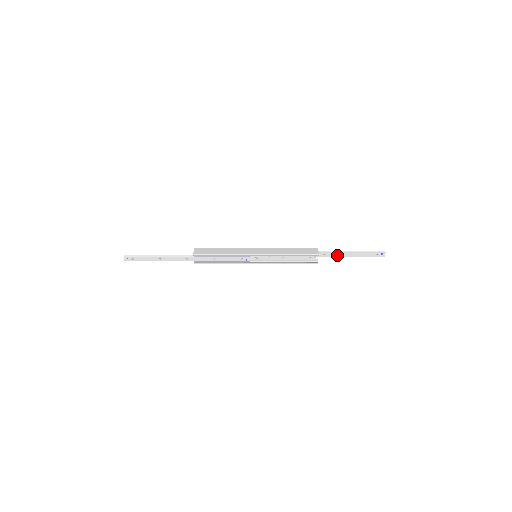
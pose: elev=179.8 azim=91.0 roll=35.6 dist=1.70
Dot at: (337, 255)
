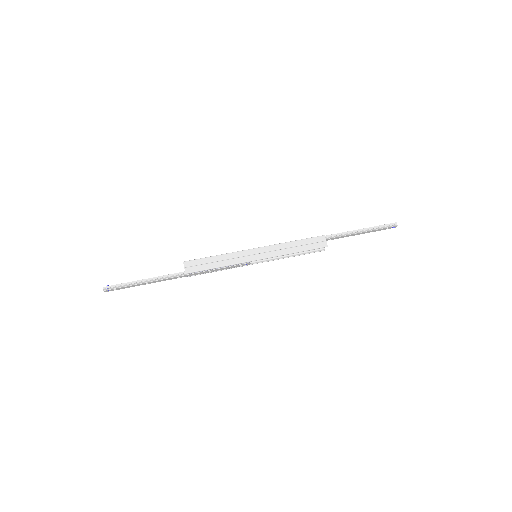
Dot at: (345, 236)
